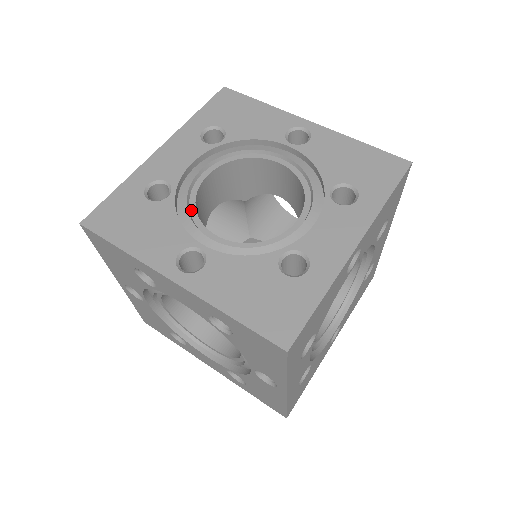
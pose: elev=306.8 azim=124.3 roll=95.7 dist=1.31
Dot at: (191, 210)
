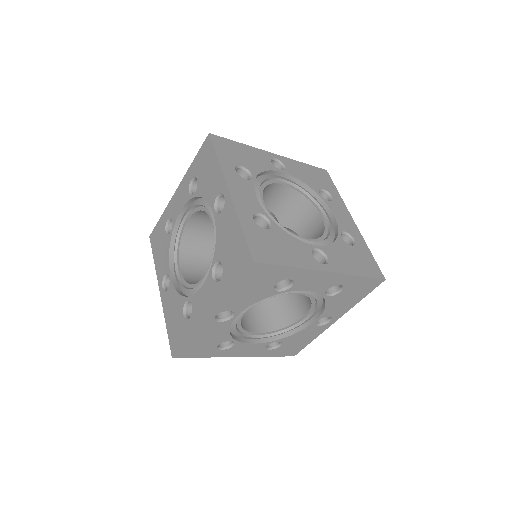
Dot at: (178, 244)
